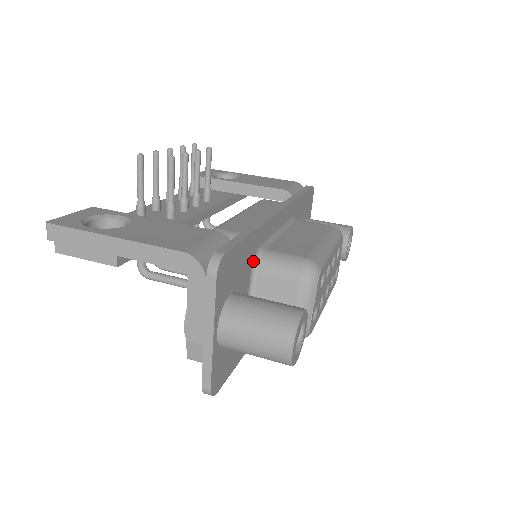
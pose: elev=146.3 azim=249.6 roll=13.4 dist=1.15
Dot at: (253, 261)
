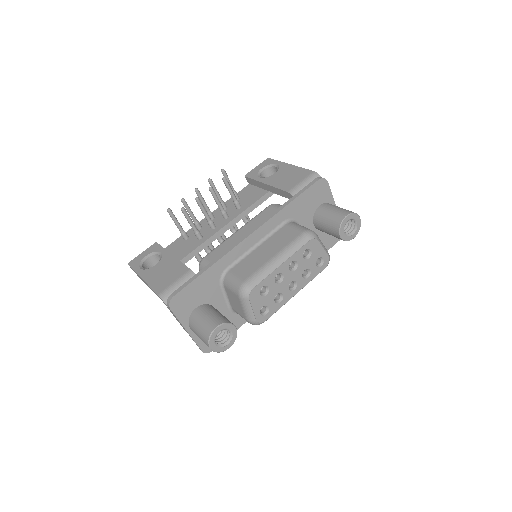
Dot at: (220, 280)
